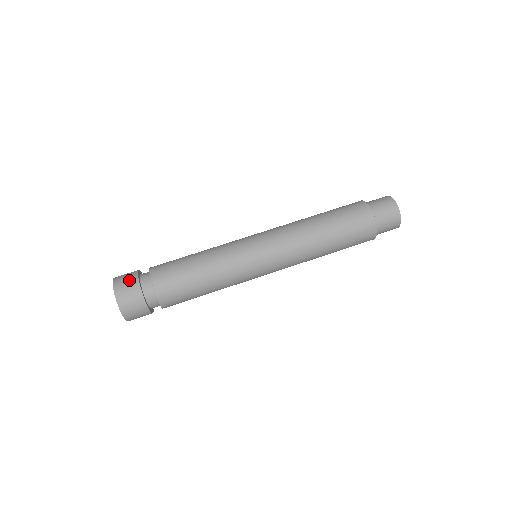
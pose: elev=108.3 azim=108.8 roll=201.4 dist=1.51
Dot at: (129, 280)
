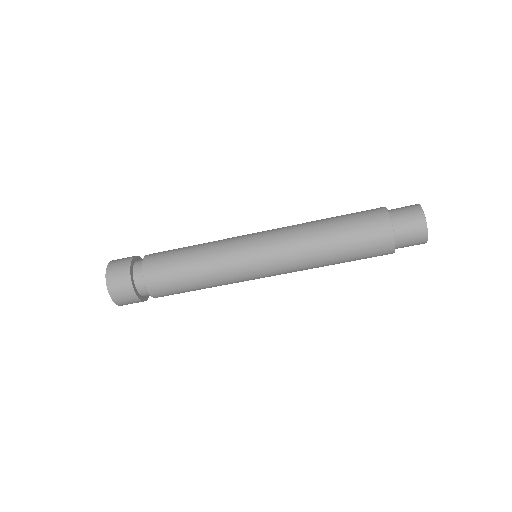
Dot at: (131, 301)
